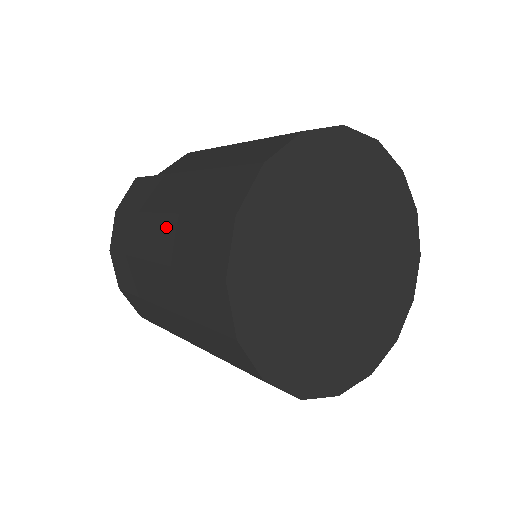
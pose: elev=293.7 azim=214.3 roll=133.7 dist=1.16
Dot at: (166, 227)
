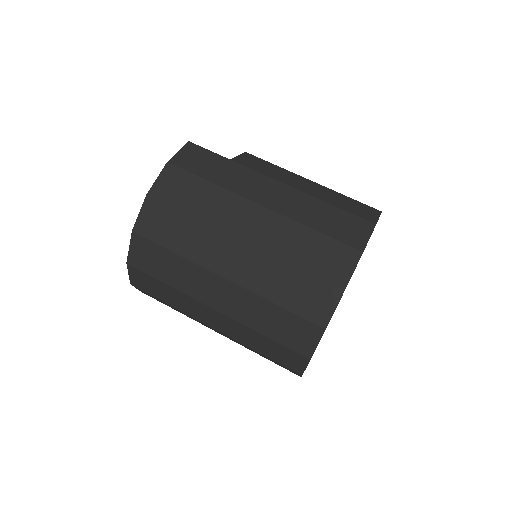
Dot at: (268, 220)
